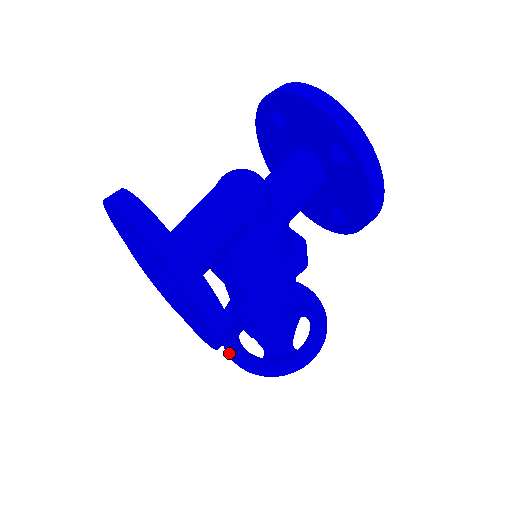
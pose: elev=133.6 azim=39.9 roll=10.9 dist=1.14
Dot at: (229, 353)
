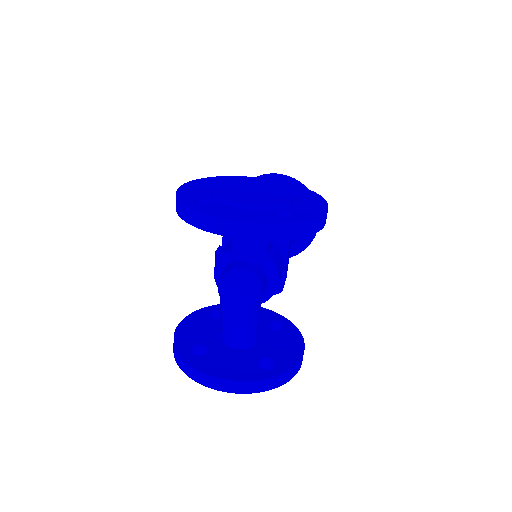
Dot at: occluded
